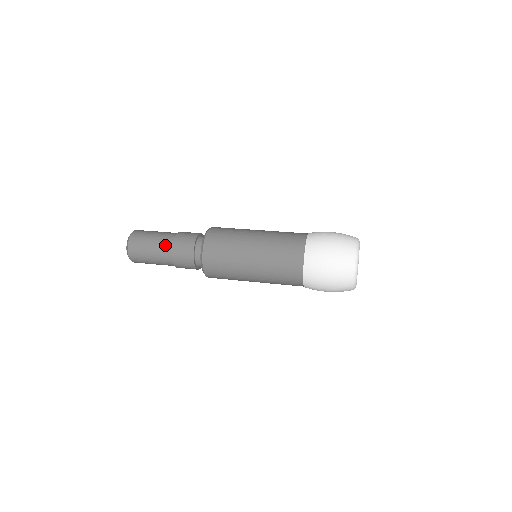
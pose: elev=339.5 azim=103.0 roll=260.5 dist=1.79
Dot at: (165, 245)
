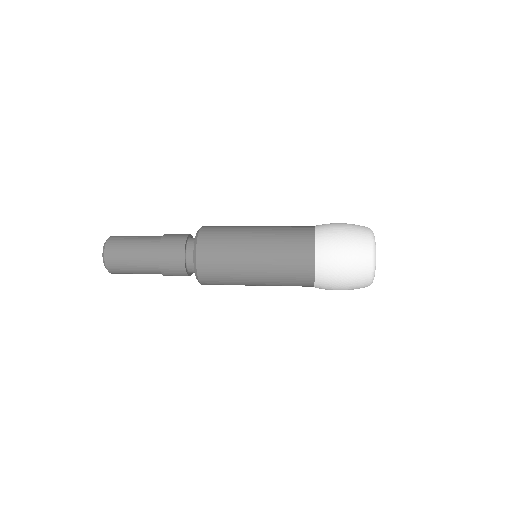
Dot at: (149, 250)
